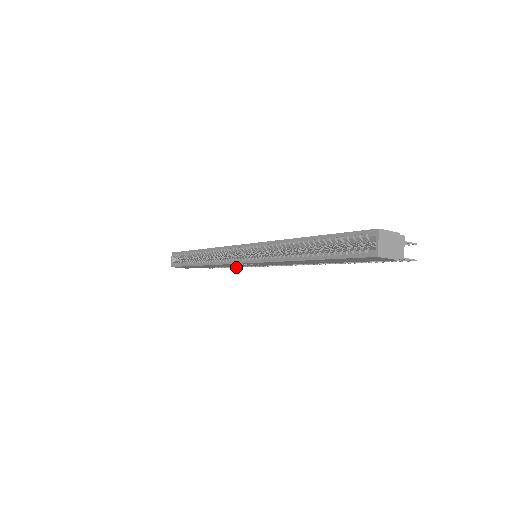
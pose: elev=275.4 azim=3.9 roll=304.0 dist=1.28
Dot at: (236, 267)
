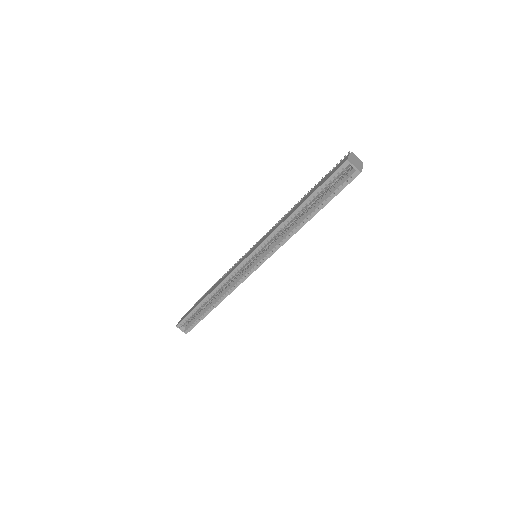
Dot at: occluded
